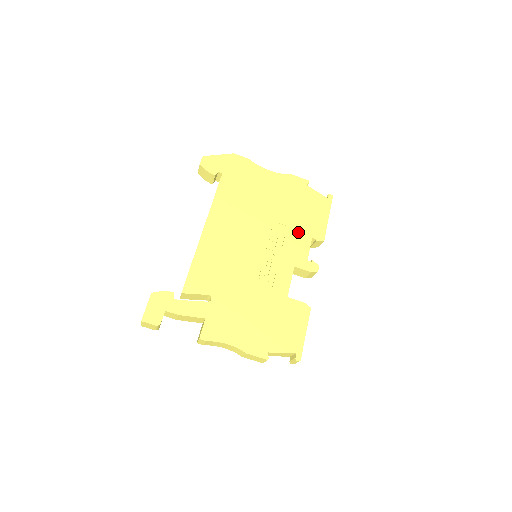
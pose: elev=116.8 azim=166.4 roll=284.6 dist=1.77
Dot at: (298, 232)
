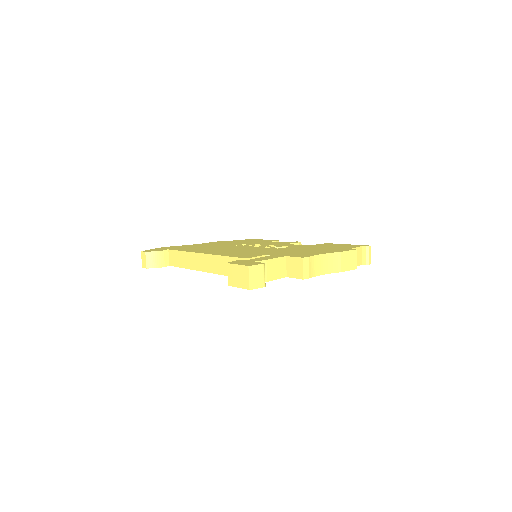
Dot at: occluded
